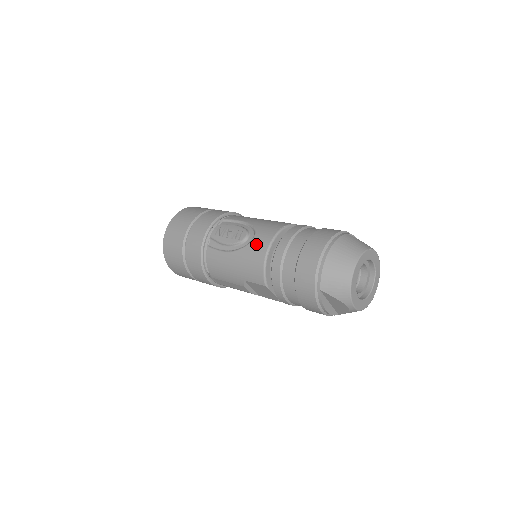
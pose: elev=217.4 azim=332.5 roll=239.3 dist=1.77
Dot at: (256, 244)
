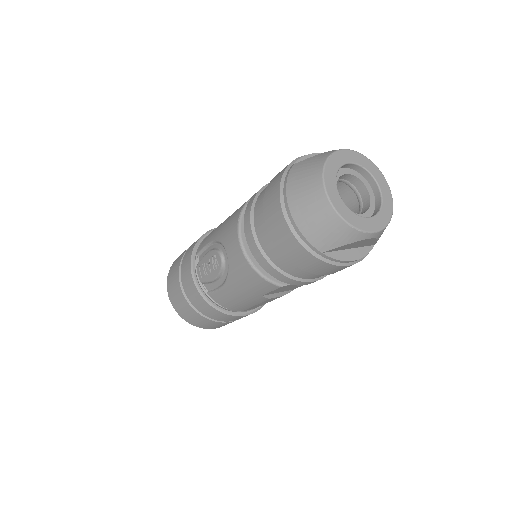
Dot at: (233, 259)
